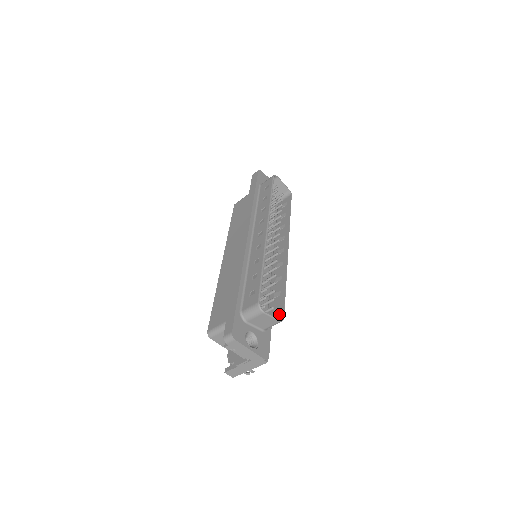
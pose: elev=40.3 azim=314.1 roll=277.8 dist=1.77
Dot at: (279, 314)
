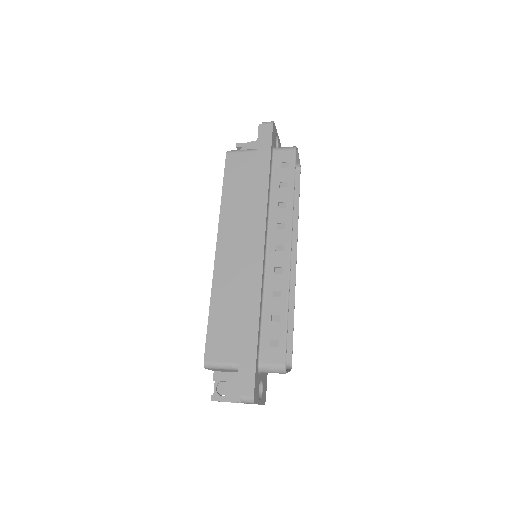
Dot at: (286, 356)
